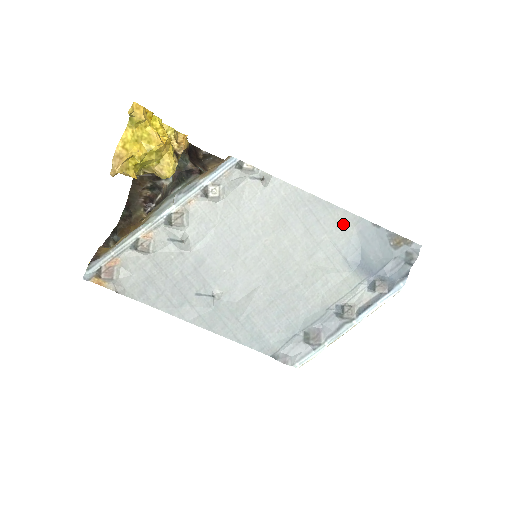
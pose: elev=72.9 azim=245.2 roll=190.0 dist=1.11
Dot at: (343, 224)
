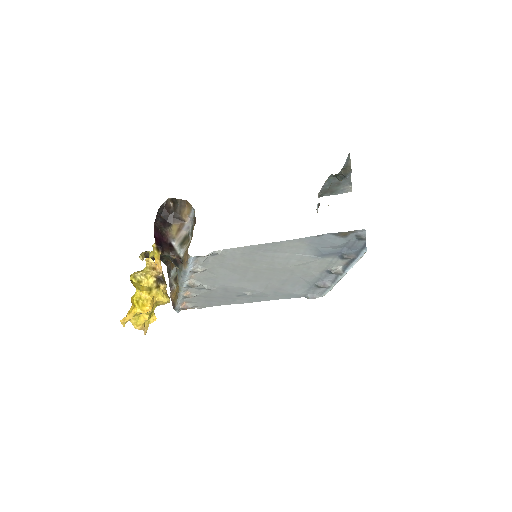
Dot at: (294, 245)
